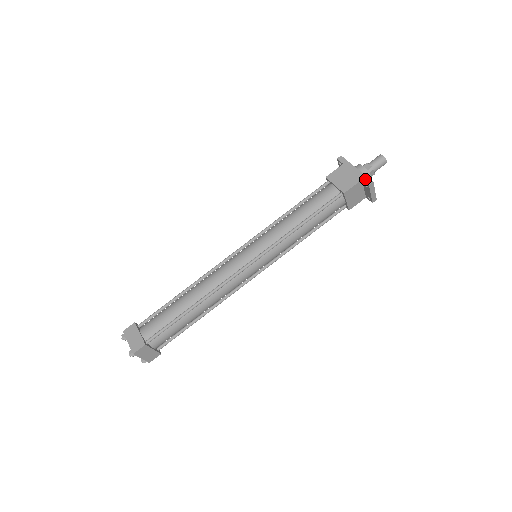
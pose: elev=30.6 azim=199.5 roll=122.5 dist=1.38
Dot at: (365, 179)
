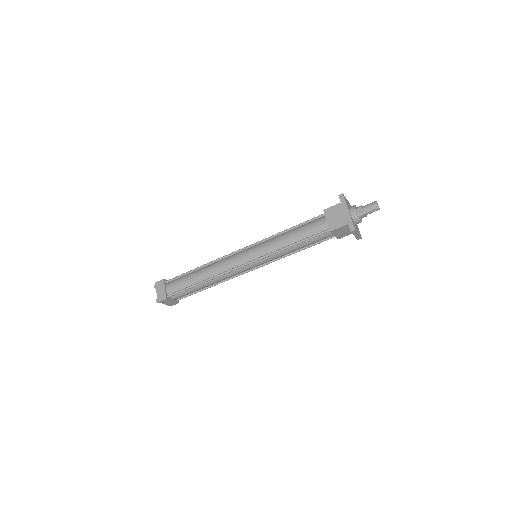
Dot at: (350, 225)
